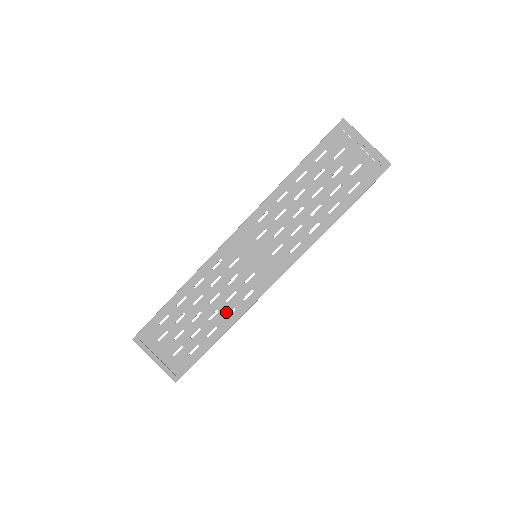
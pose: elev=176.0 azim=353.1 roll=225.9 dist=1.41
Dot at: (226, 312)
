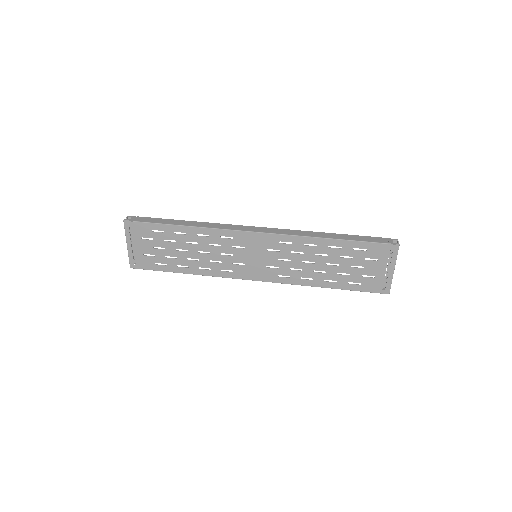
Dot at: (203, 266)
